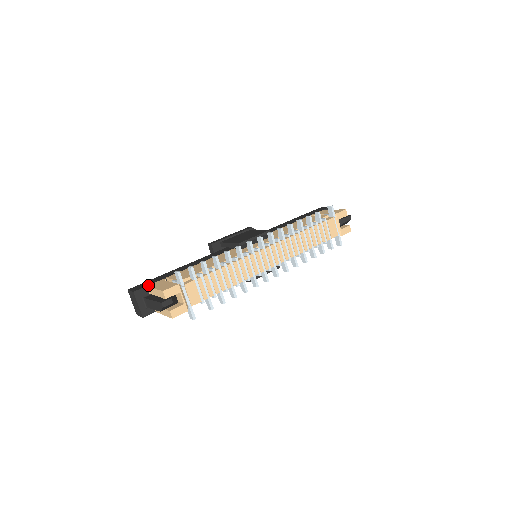
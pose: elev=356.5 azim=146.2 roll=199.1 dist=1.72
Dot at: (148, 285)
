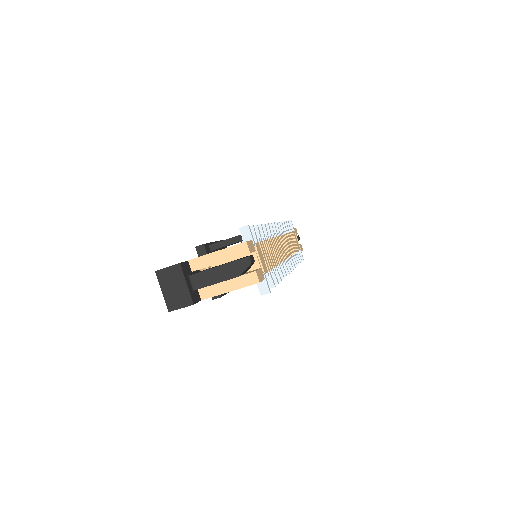
Dot at: occluded
